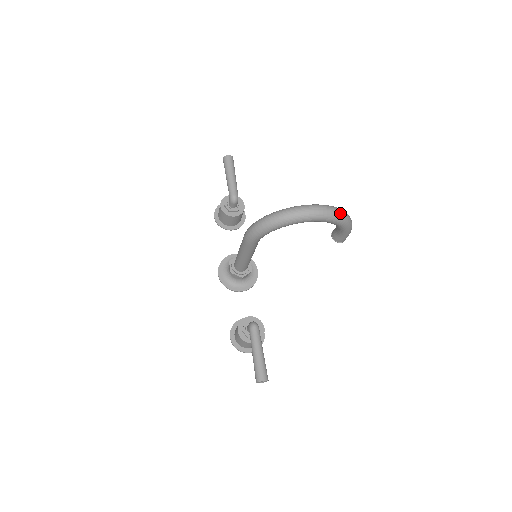
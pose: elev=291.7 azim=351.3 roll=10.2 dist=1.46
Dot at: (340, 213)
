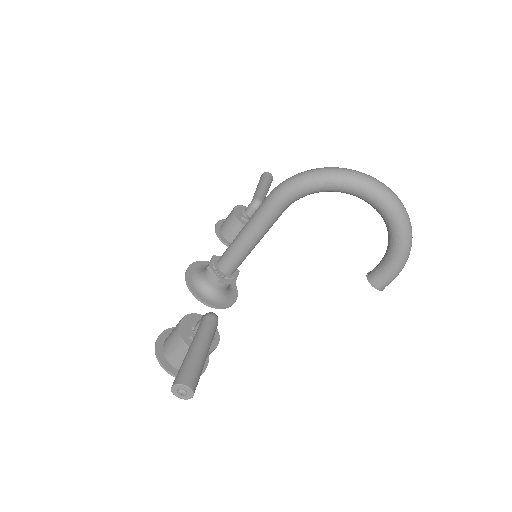
Dot at: (409, 218)
